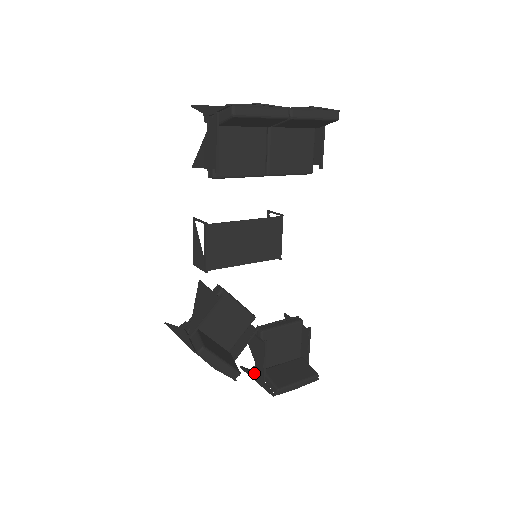
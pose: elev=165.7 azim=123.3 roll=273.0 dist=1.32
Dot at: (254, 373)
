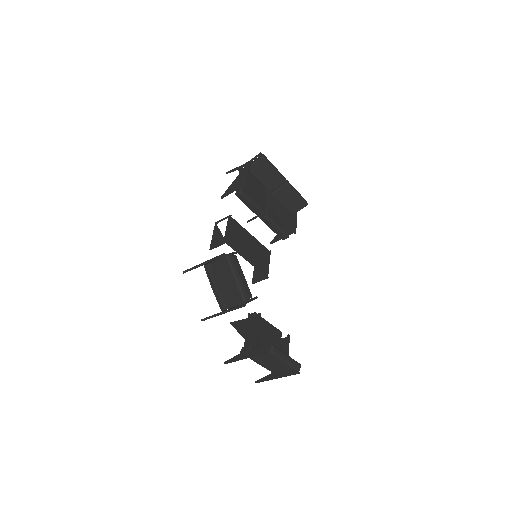
Dot at: (244, 351)
